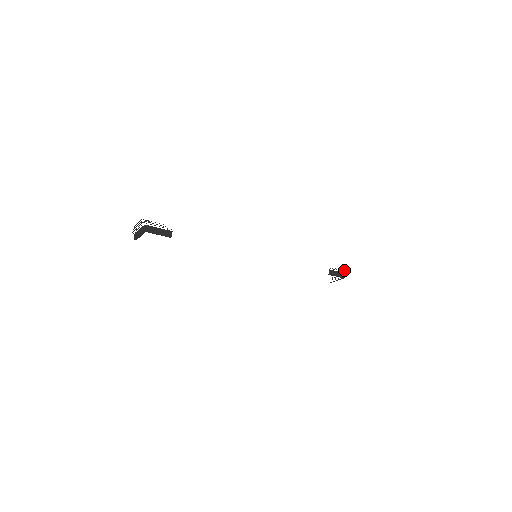
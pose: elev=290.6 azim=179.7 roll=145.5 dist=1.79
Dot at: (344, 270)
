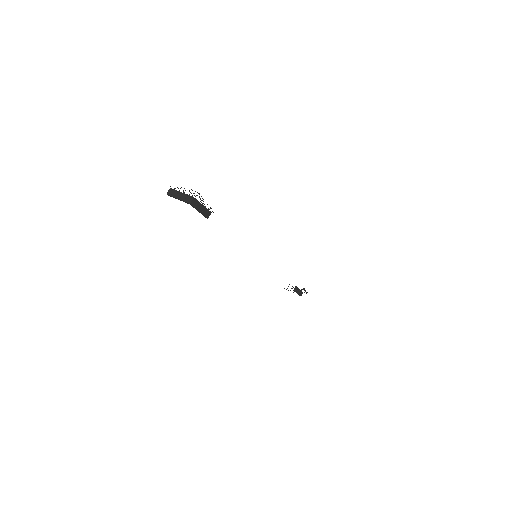
Dot at: (305, 290)
